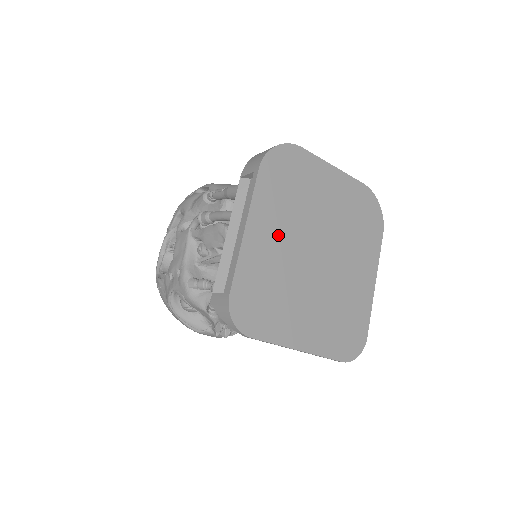
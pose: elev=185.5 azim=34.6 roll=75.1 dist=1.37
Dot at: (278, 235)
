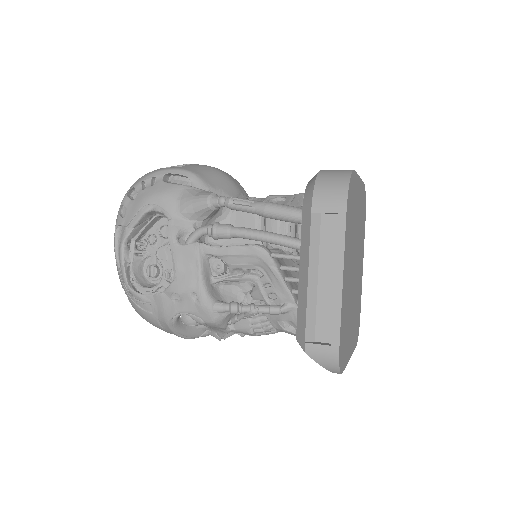
Dot at: (349, 270)
